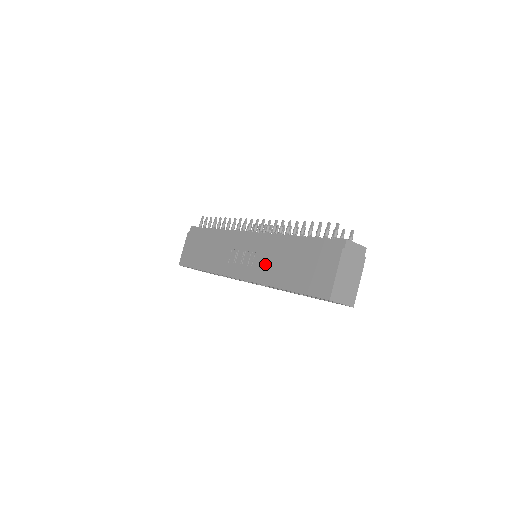
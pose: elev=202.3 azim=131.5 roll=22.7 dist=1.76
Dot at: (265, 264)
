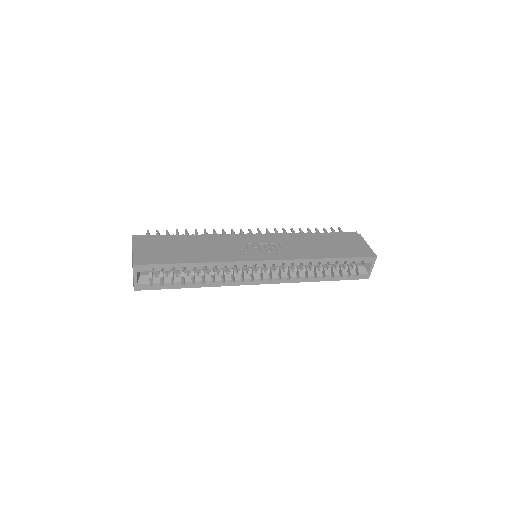
Dot at: (294, 248)
